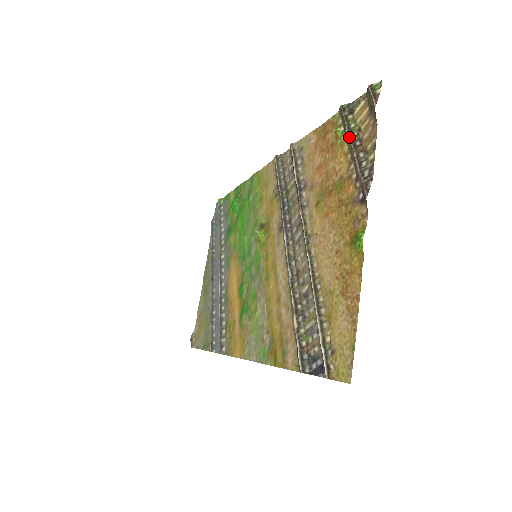
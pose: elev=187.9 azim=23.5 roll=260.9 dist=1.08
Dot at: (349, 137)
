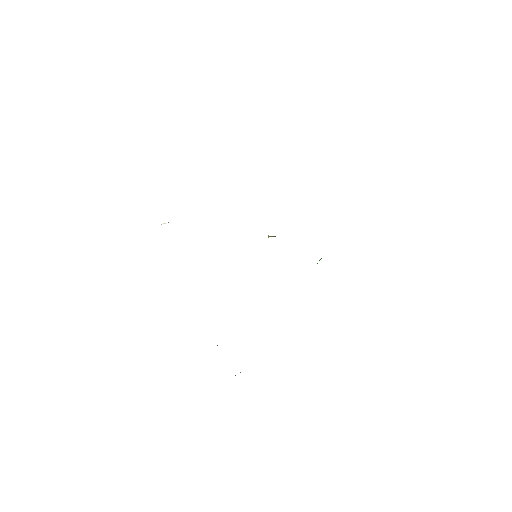
Dot at: occluded
